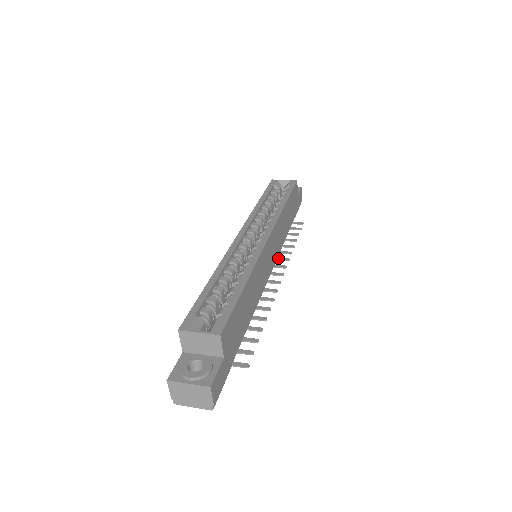
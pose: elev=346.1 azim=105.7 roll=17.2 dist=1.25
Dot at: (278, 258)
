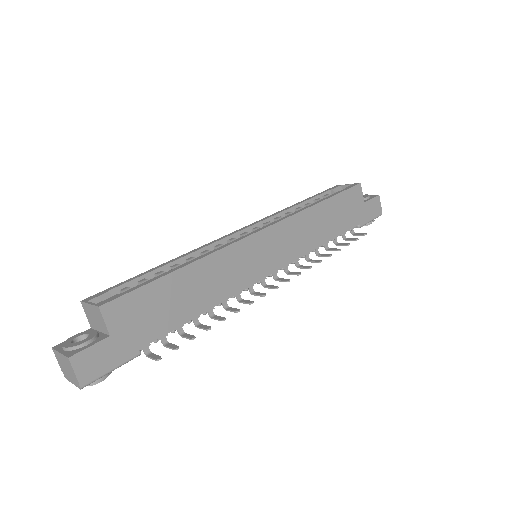
Dot at: (301, 266)
